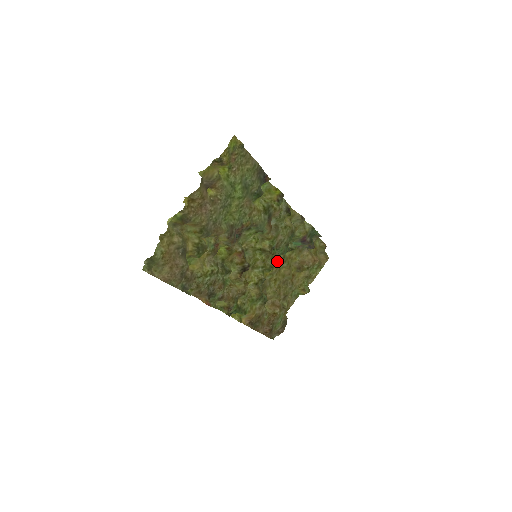
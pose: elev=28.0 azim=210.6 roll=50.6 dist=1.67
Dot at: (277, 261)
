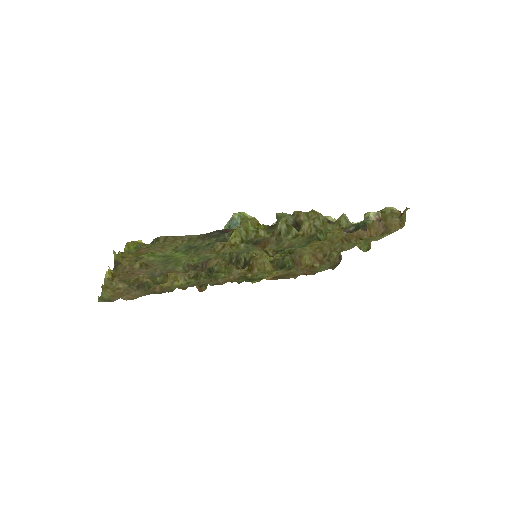
Dot at: occluded
